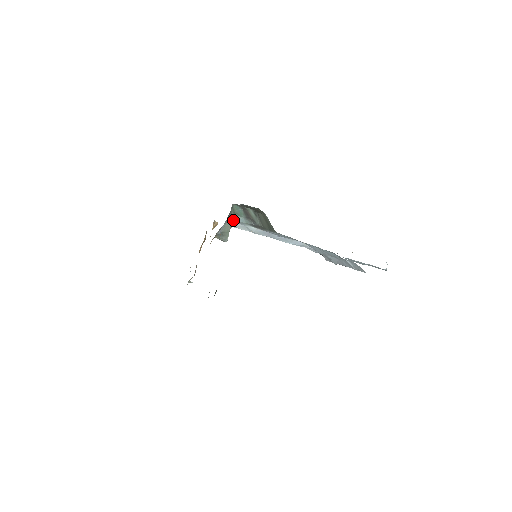
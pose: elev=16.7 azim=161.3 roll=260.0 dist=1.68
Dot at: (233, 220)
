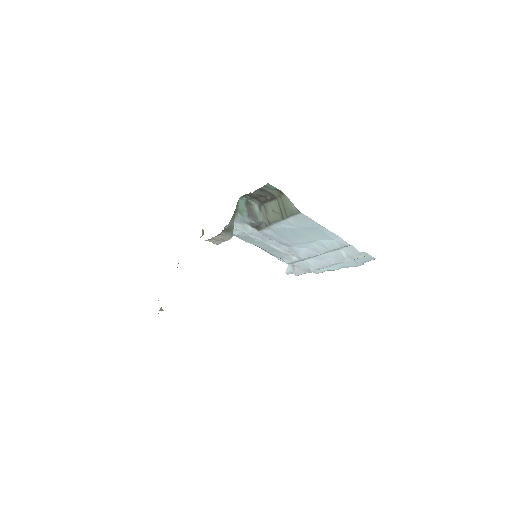
Dot at: (235, 217)
